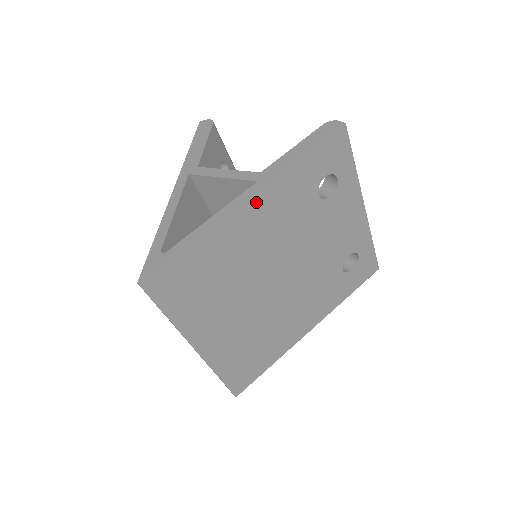
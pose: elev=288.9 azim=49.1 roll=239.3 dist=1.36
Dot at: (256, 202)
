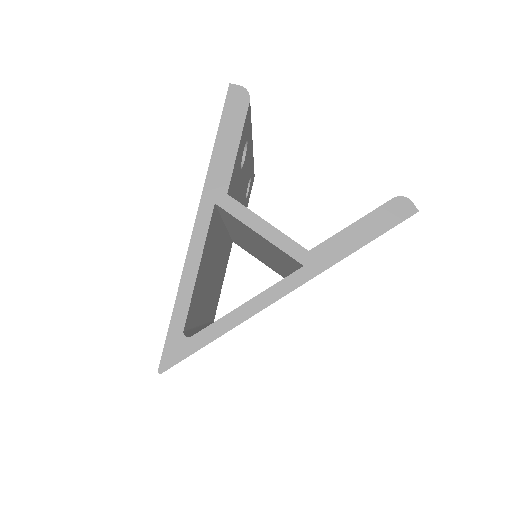
Dot at: occluded
